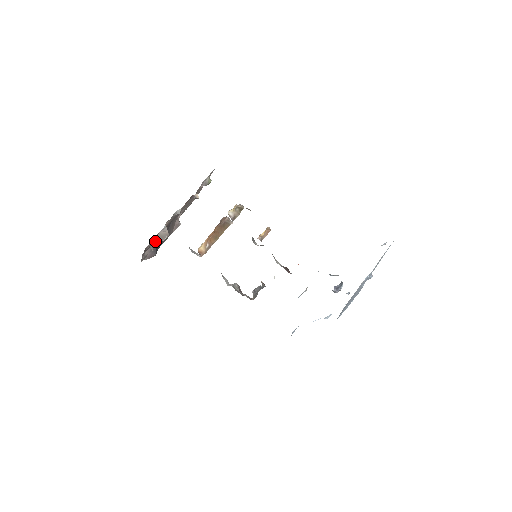
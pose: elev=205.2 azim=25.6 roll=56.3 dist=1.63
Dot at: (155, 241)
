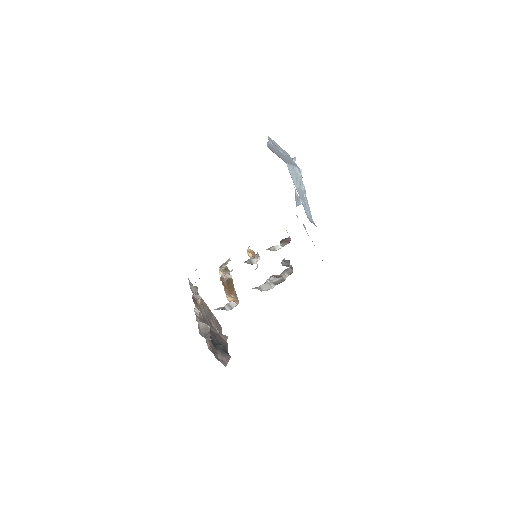
Dot at: (204, 334)
